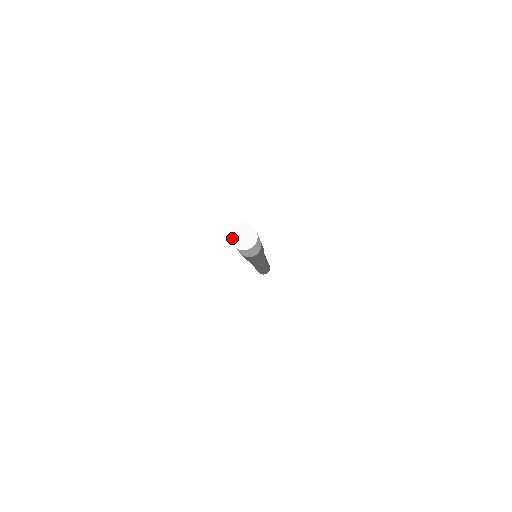
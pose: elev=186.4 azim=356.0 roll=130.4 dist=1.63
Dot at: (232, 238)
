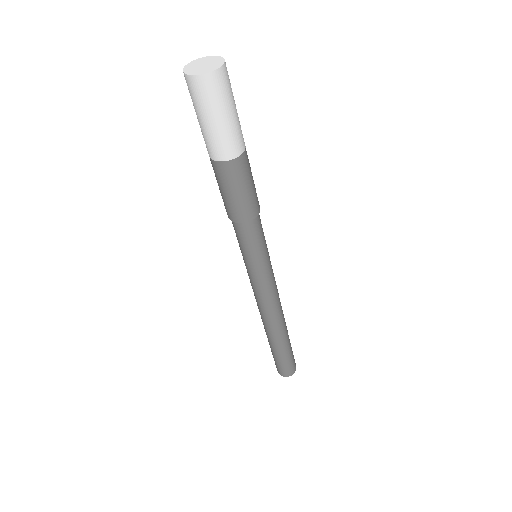
Dot at: (194, 62)
